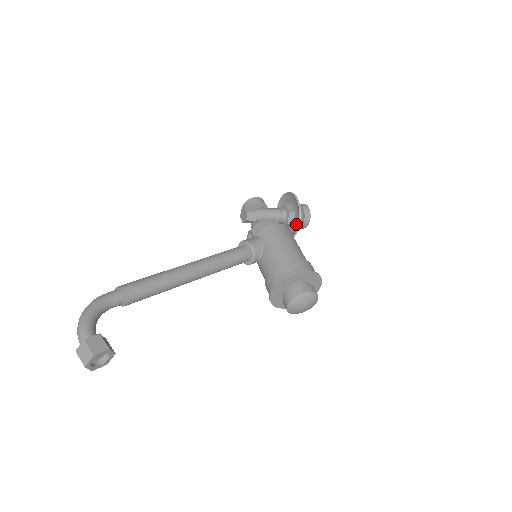
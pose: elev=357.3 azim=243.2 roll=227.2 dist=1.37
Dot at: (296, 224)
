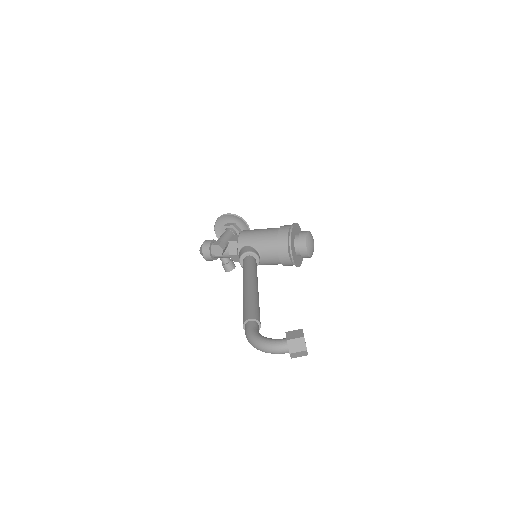
Dot at: (244, 228)
